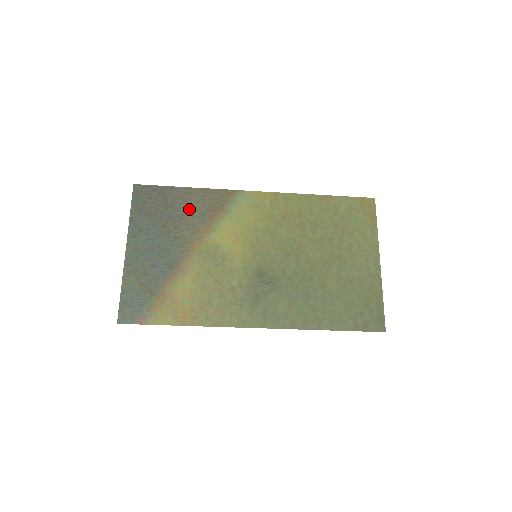
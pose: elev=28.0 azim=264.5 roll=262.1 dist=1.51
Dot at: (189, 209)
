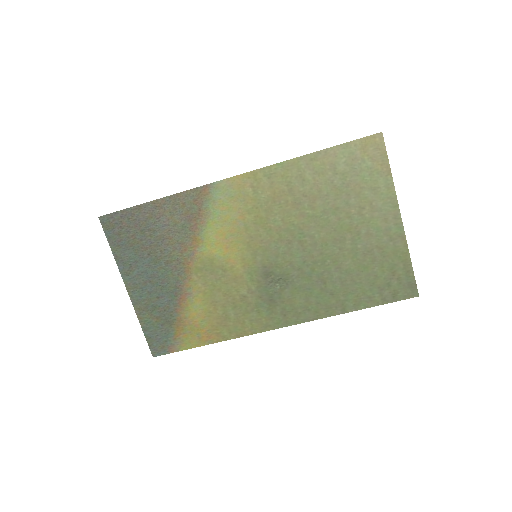
Dot at: (166, 226)
